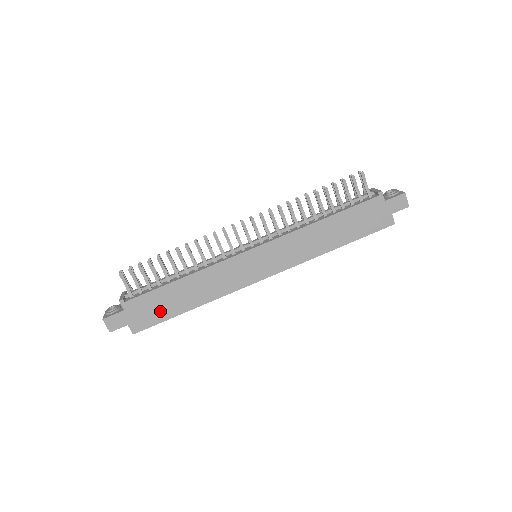
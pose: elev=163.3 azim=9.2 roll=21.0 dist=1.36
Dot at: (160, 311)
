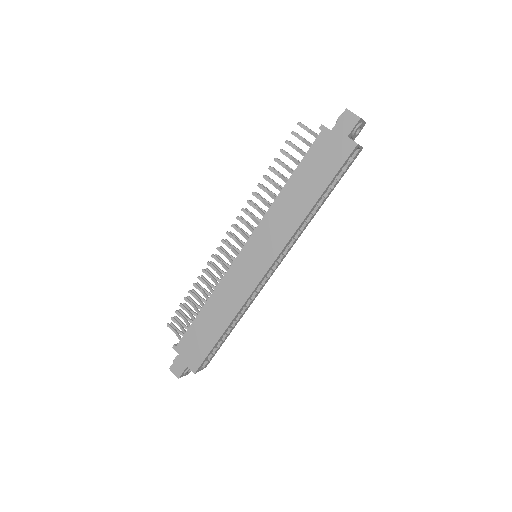
Dot at: (203, 343)
